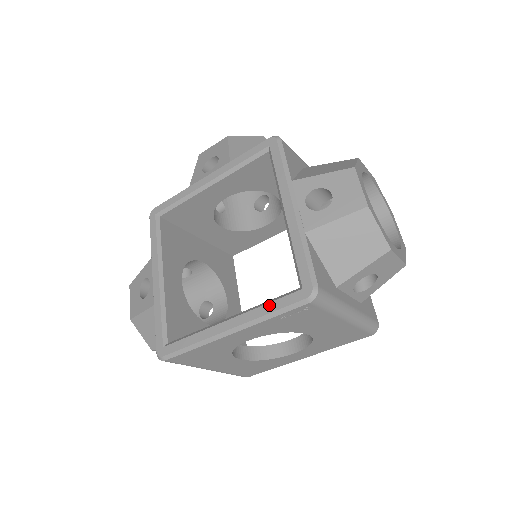
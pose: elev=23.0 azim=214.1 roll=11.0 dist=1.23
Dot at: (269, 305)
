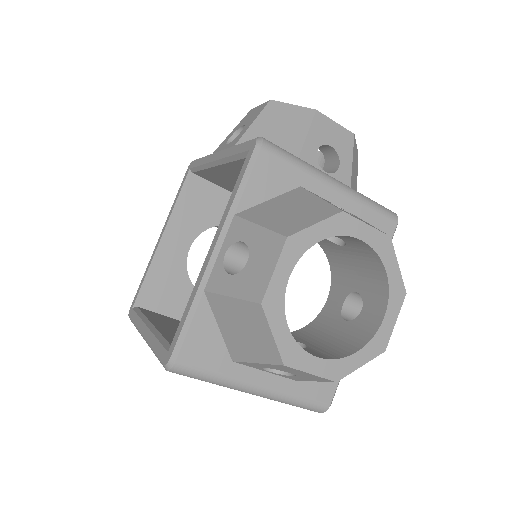
Dot at: (156, 342)
